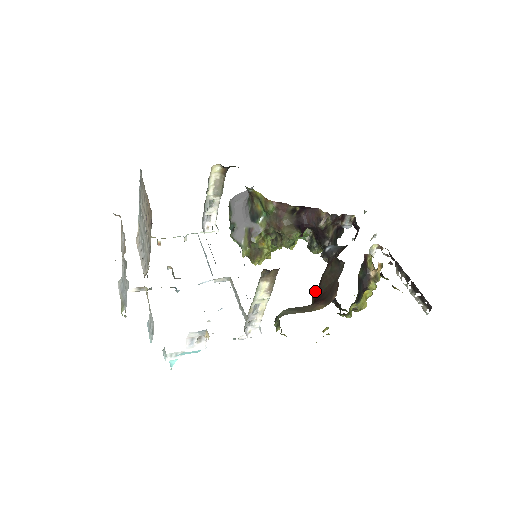
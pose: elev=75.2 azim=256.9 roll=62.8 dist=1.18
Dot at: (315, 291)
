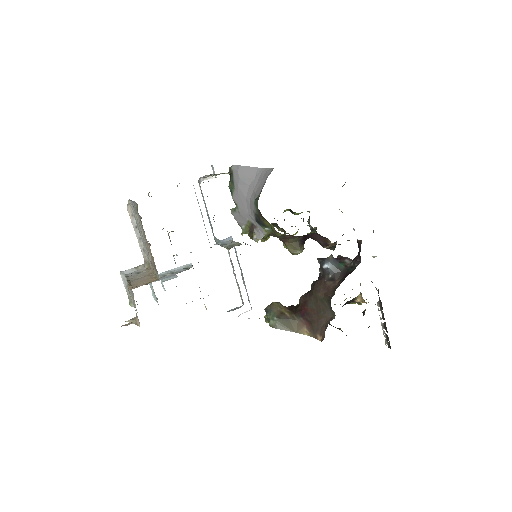
Dot at: (304, 294)
